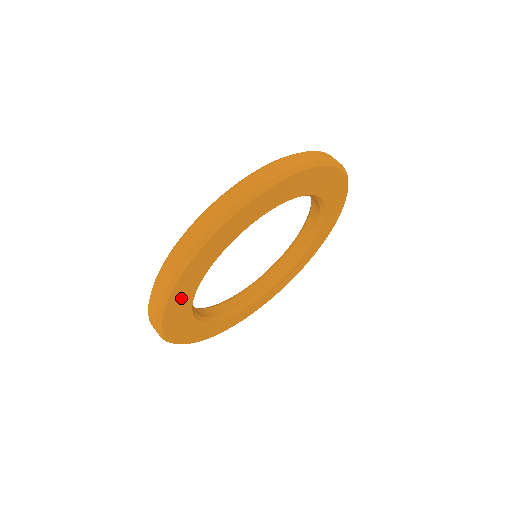
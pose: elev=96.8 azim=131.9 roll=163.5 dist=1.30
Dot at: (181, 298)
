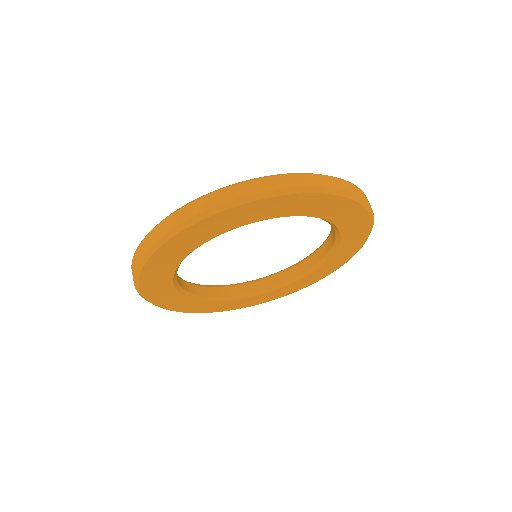
Dot at: (161, 294)
